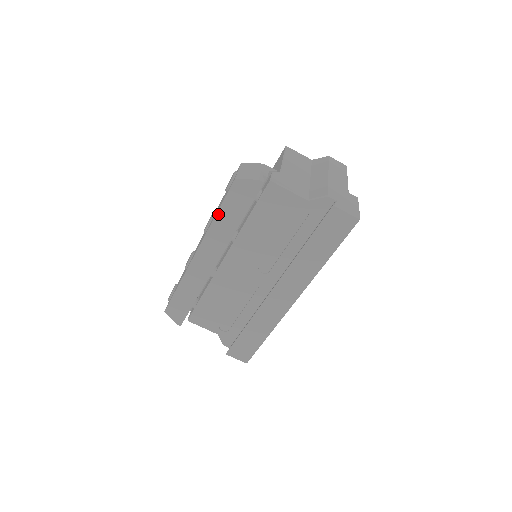
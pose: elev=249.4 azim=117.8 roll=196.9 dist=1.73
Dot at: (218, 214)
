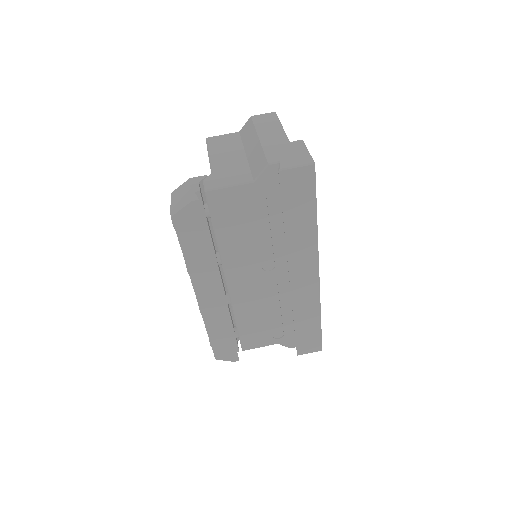
Dot at: (185, 255)
